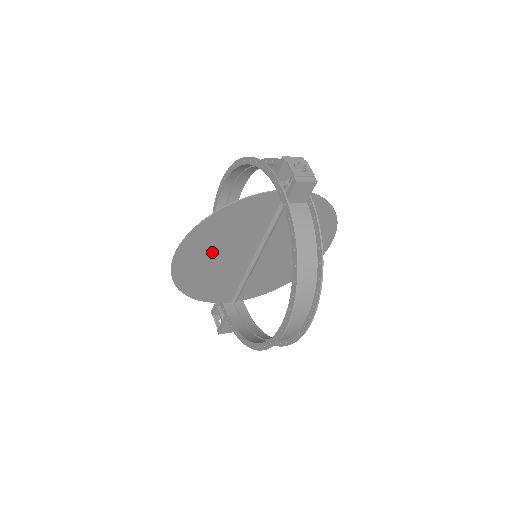
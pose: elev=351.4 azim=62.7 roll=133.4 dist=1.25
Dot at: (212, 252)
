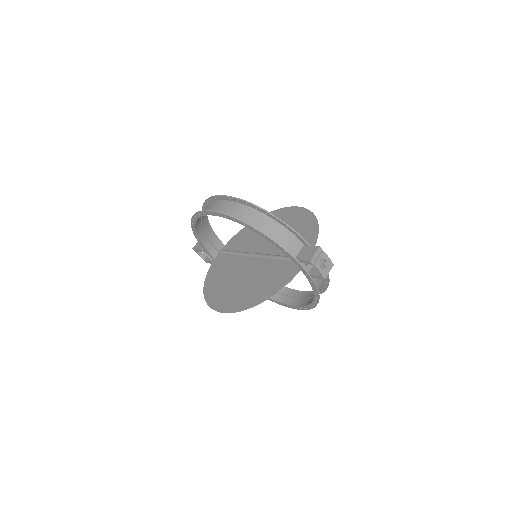
Dot at: (239, 288)
